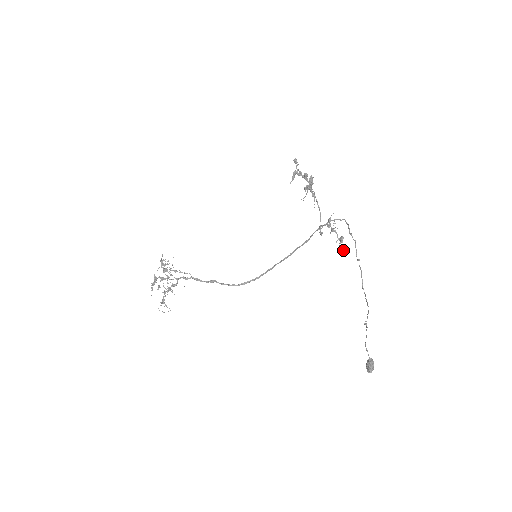
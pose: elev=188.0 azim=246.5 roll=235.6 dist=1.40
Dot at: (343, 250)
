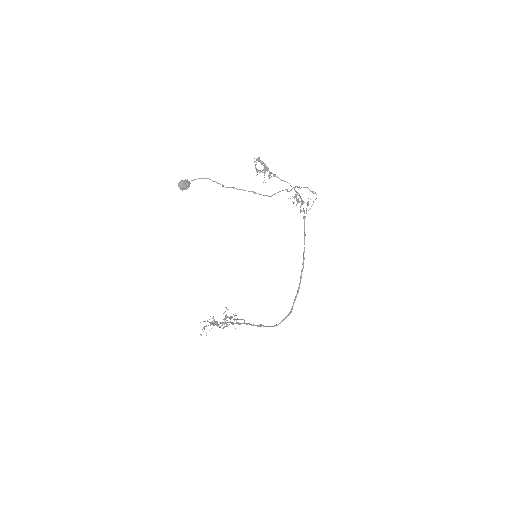
Dot at: (288, 198)
